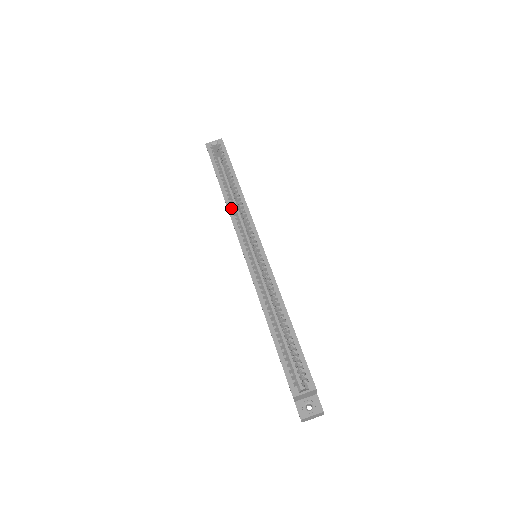
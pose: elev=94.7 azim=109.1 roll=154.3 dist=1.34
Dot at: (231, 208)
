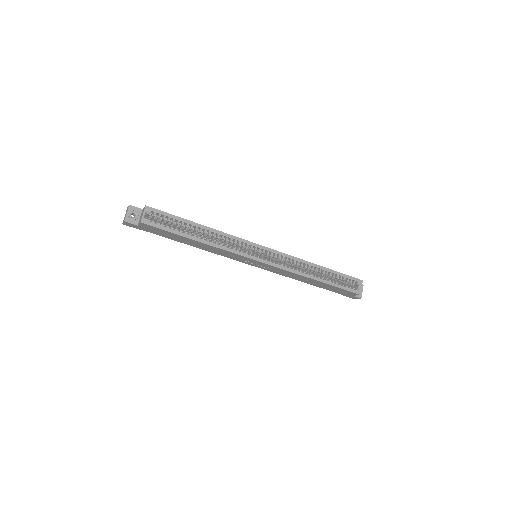
Dot at: (224, 247)
